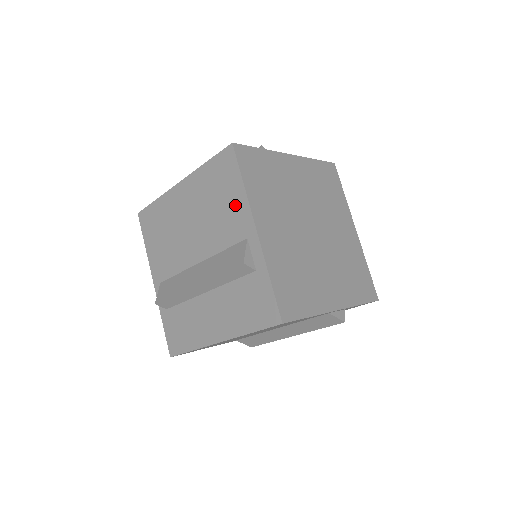
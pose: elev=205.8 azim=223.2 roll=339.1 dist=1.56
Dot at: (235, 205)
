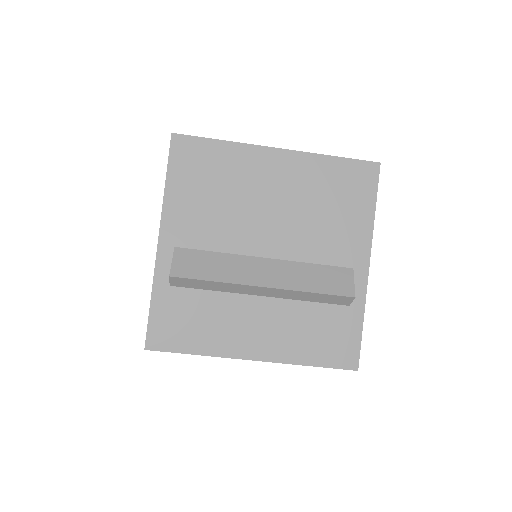
Dot at: occluded
